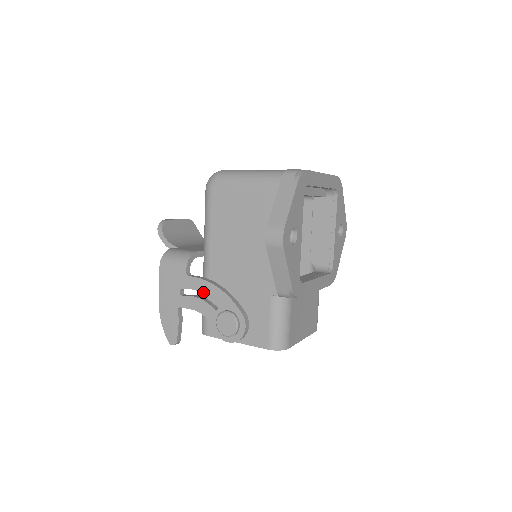
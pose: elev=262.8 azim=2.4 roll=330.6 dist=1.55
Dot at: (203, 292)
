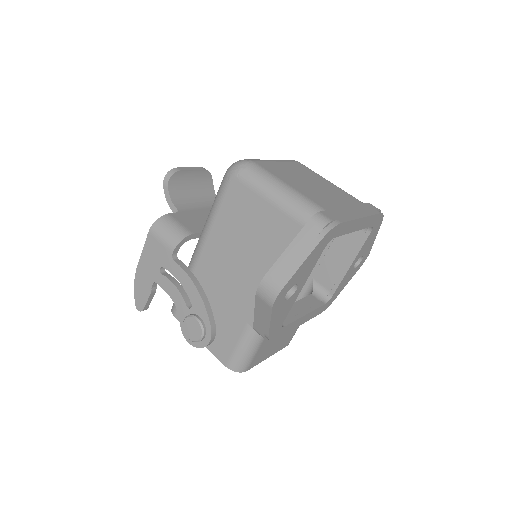
Dot at: (182, 284)
